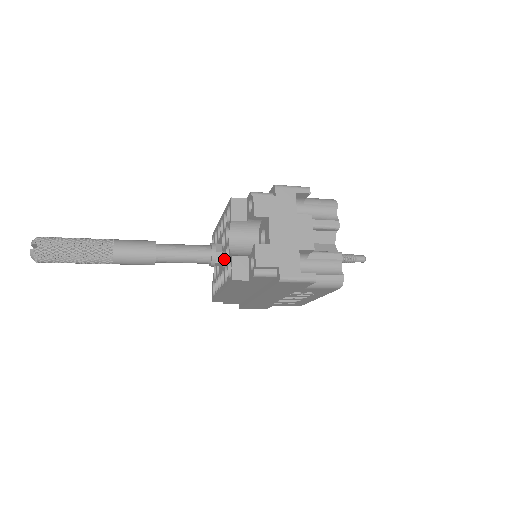
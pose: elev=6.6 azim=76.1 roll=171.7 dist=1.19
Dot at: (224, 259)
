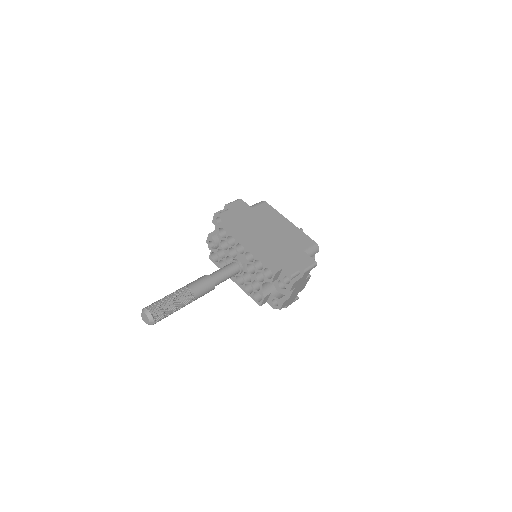
Dot at: (245, 272)
